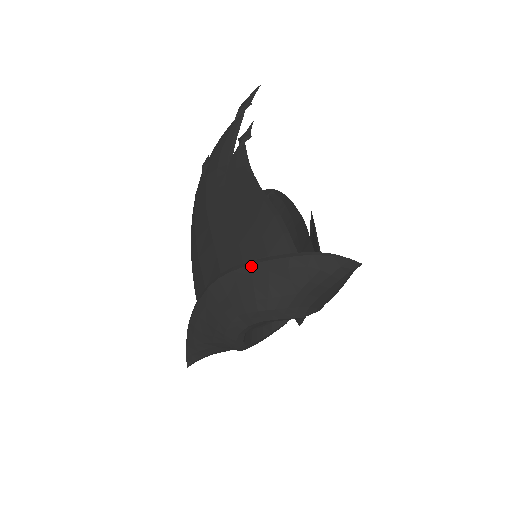
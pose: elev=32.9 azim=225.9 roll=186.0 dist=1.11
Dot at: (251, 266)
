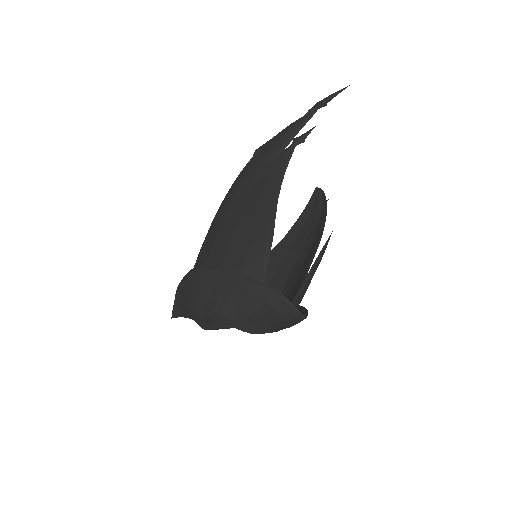
Dot at: (223, 273)
